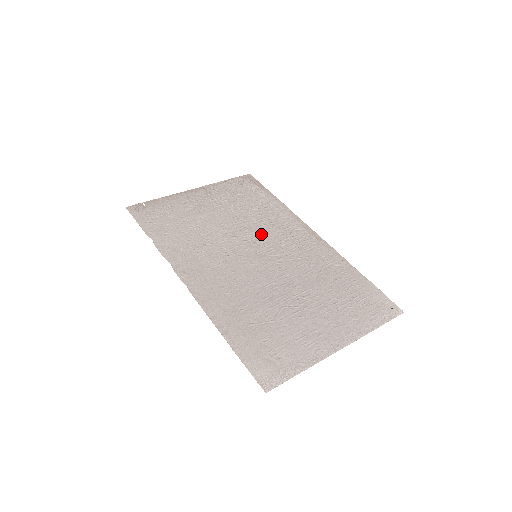
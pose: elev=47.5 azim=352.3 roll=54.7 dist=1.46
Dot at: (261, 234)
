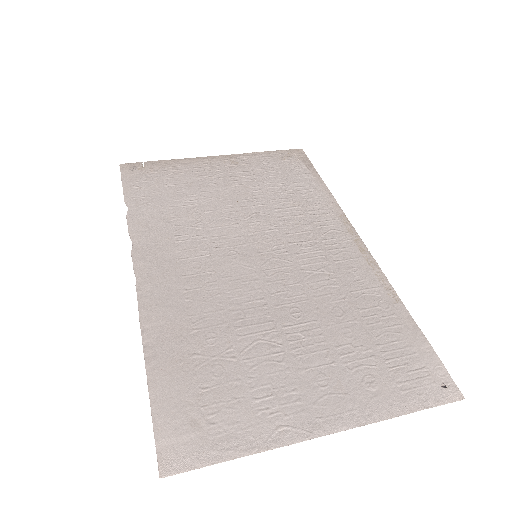
Dot at: (278, 227)
